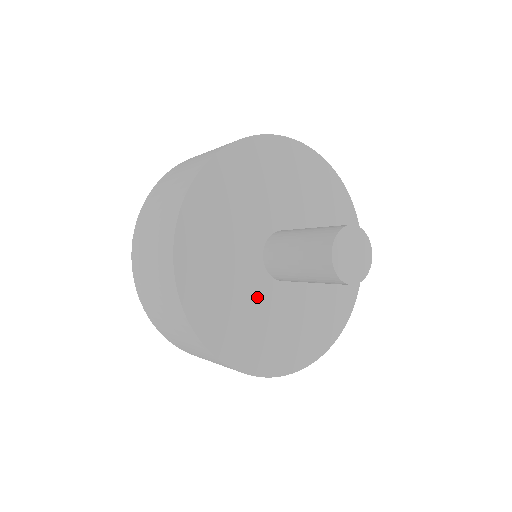
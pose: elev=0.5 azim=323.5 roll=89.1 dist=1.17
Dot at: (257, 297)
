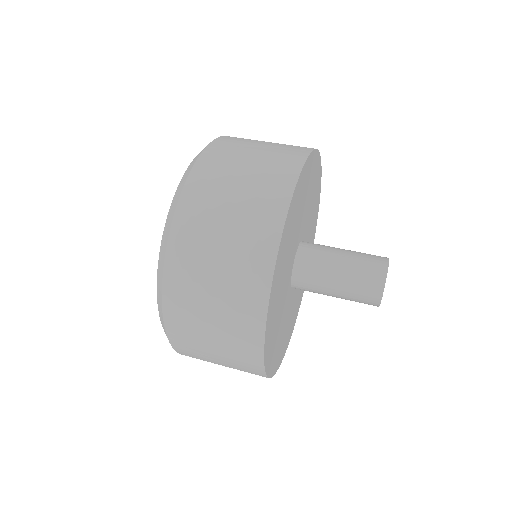
Dot at: (287, 312)
